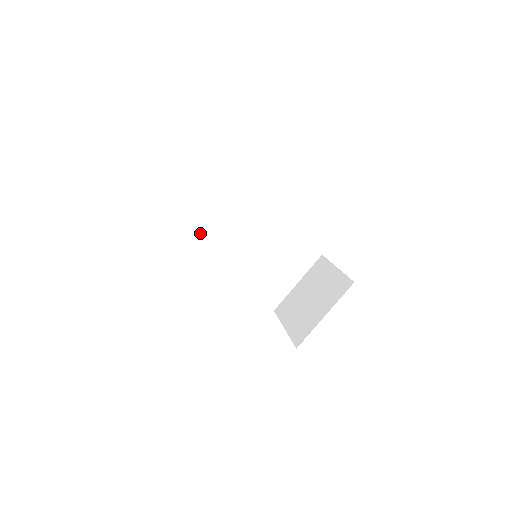
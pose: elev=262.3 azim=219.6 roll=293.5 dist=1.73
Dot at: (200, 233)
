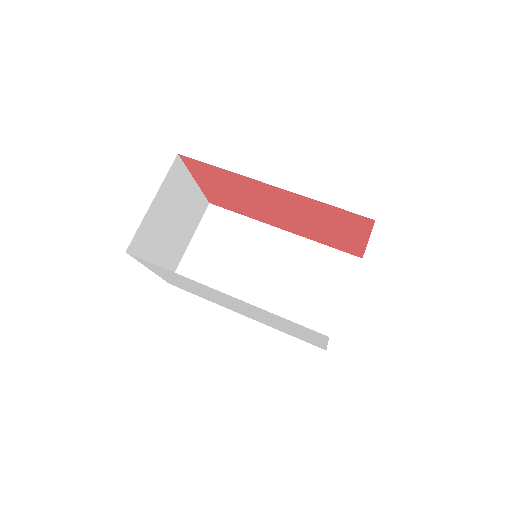
Dot at: (205, 274)
